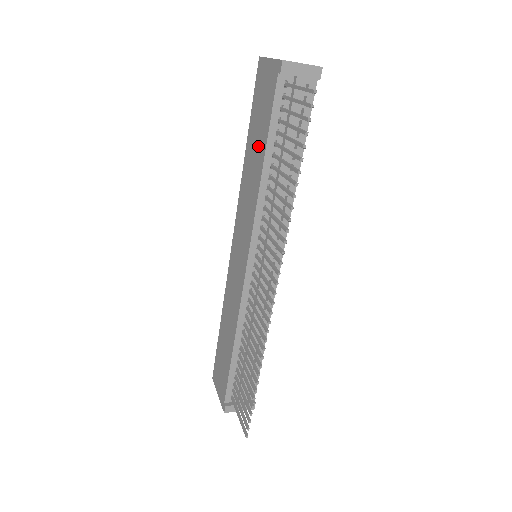
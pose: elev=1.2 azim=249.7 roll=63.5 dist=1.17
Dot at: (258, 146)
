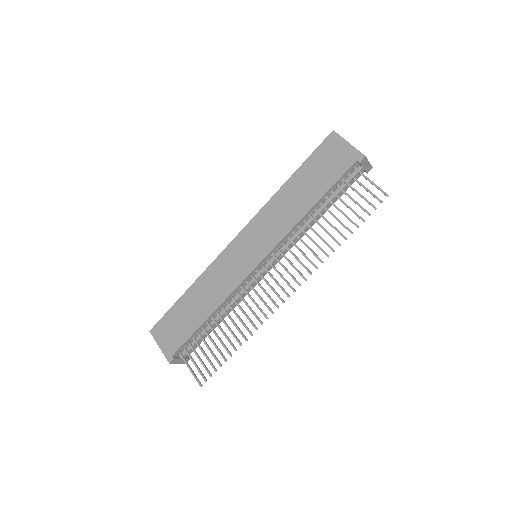
Dot at: (310, 190)
